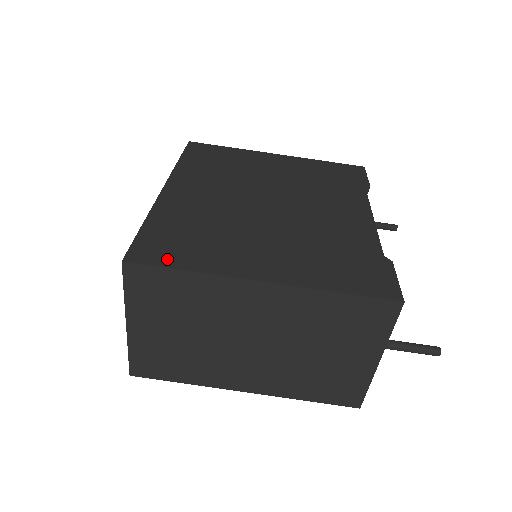
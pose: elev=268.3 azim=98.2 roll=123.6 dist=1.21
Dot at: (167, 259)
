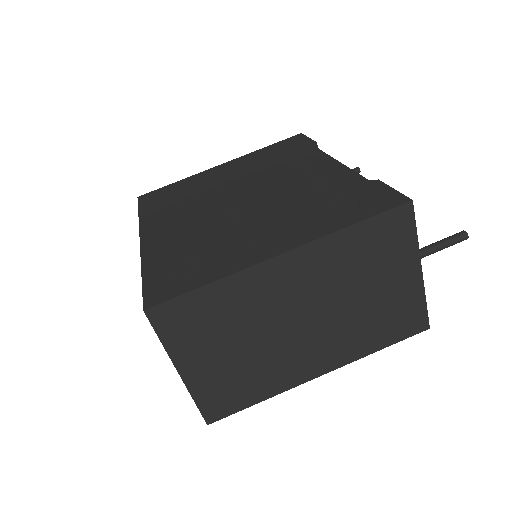
Dot at: (183, 286)
